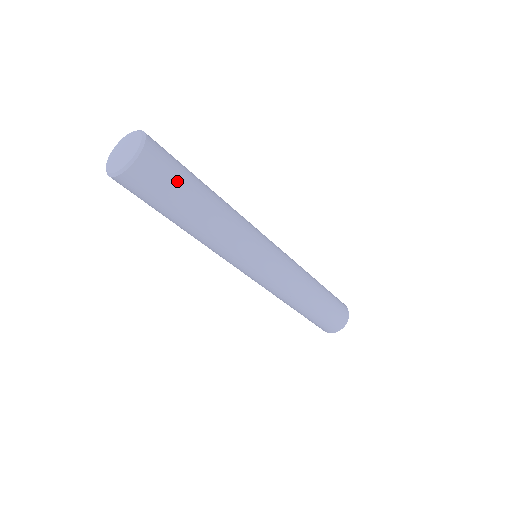
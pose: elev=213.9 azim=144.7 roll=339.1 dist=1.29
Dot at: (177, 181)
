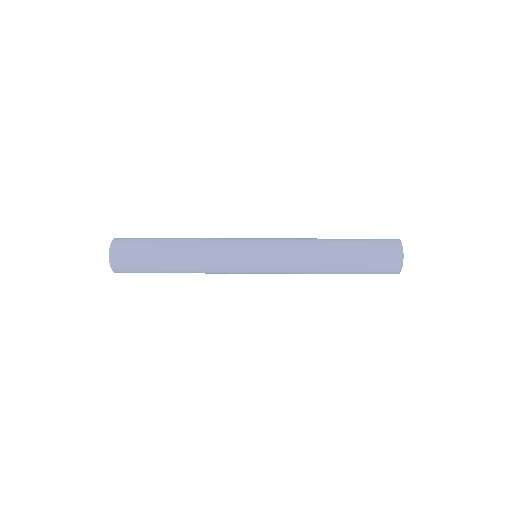
Dot at: (142, 264)
